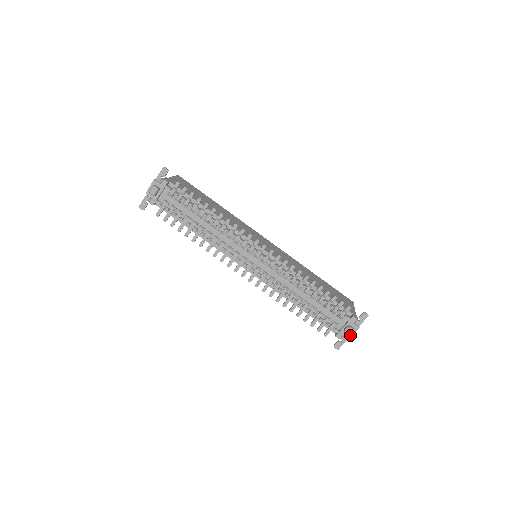
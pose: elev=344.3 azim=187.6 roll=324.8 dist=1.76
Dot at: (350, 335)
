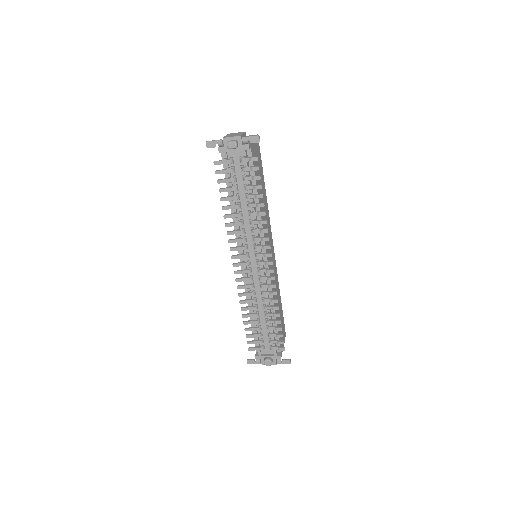
Dot at: (266, 365)
